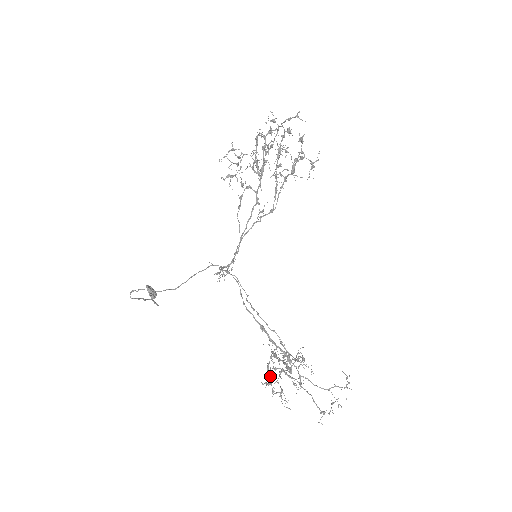
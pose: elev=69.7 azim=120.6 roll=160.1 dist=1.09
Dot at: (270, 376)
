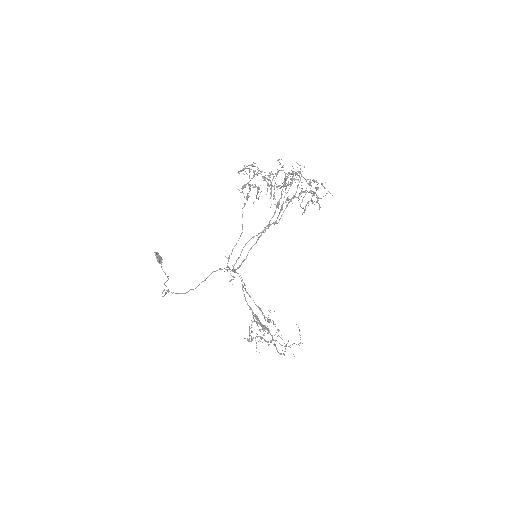
Dot at: (250, 333)
